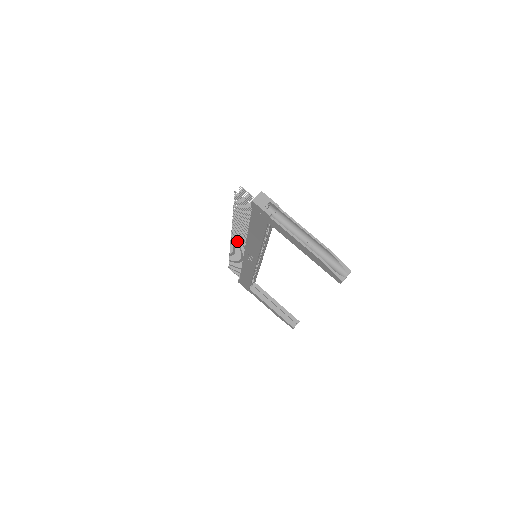
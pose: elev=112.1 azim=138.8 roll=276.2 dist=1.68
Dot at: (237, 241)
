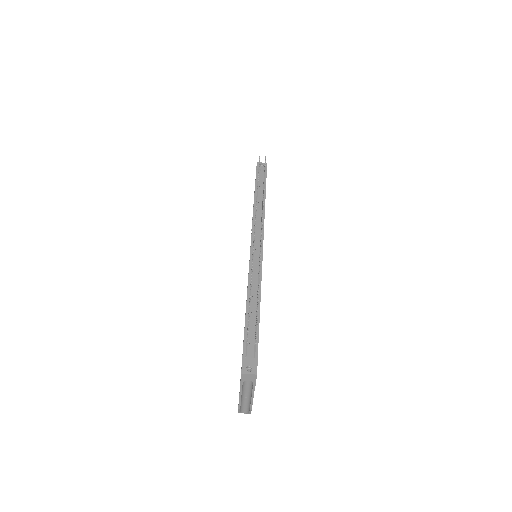
Dot at: occluded
